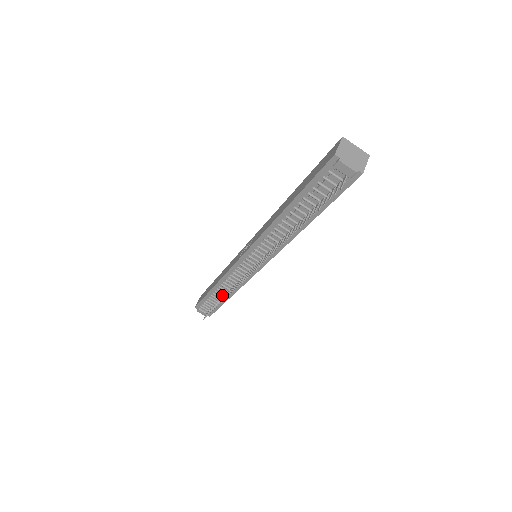
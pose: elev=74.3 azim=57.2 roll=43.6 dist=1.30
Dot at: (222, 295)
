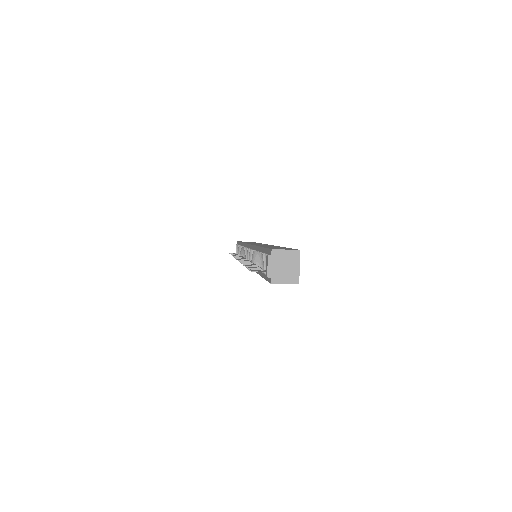
Dot at: occluded
